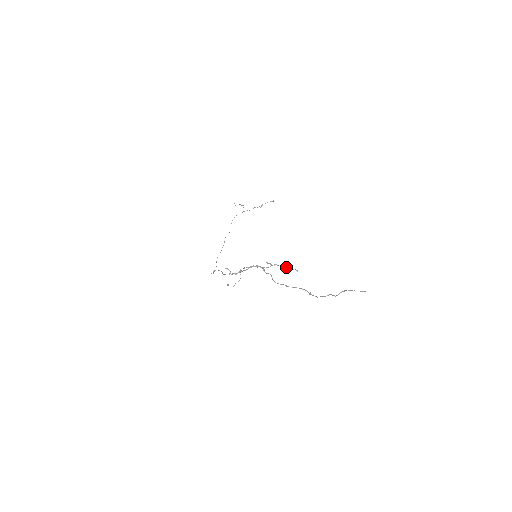
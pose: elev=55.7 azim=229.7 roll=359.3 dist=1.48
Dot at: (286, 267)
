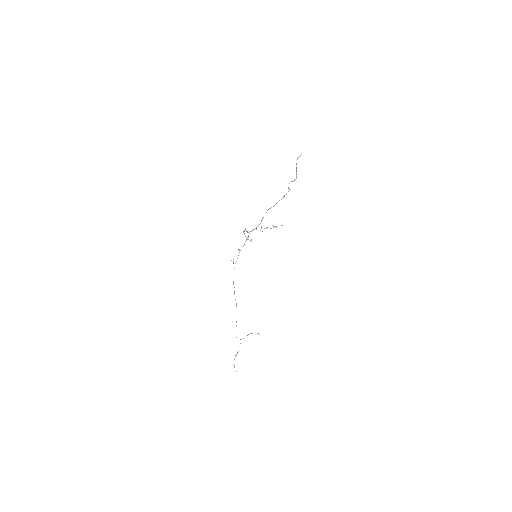
Dot at: occluded
